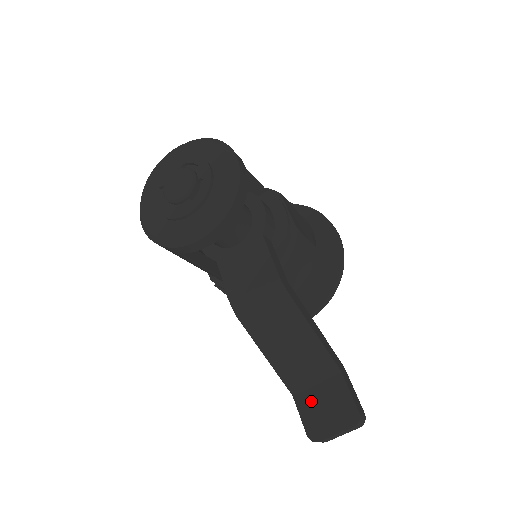
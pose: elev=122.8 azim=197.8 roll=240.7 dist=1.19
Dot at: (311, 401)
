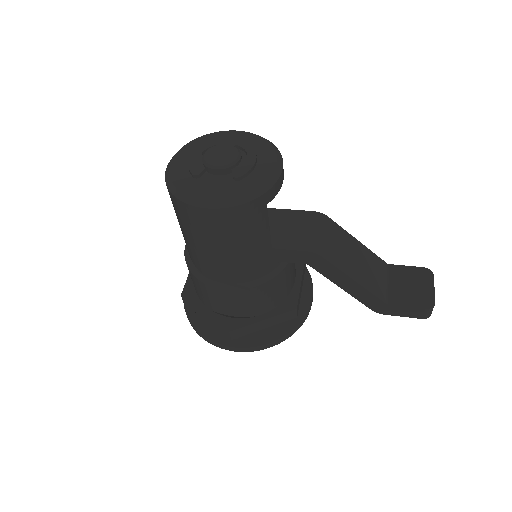
Dot at: (399, 293)
